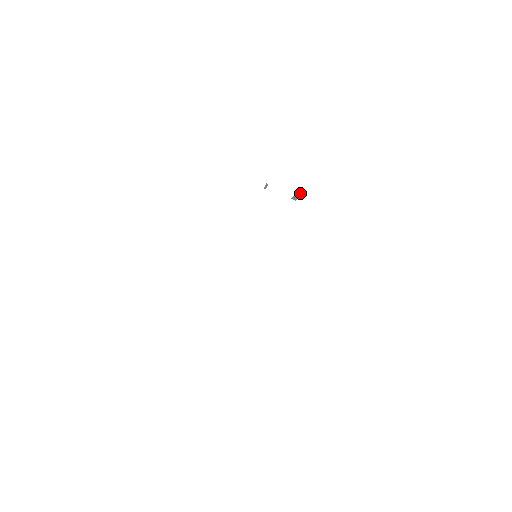
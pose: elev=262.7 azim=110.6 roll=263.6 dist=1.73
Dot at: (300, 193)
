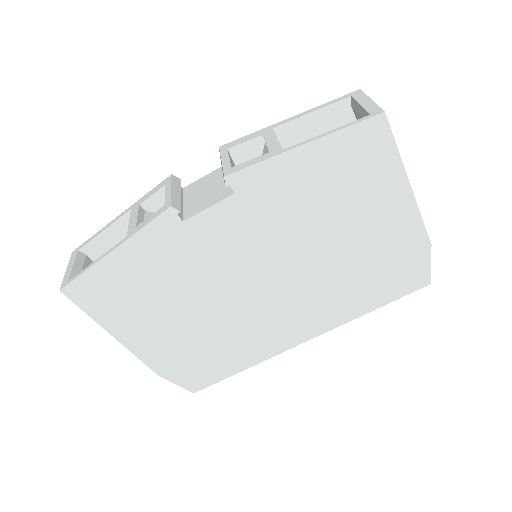
Dot at: (228, 181)
